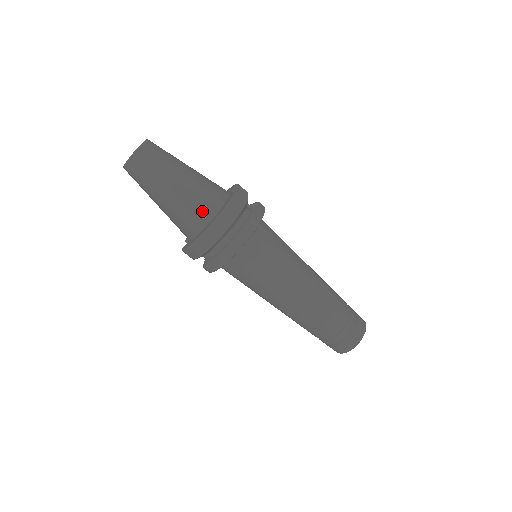
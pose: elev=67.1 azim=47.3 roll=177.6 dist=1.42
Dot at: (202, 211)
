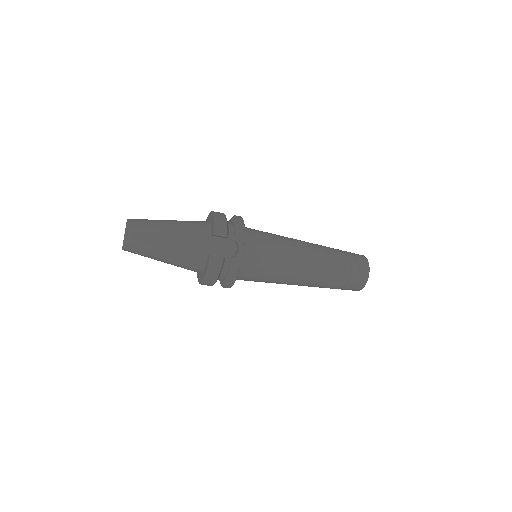
Dot at: (192, 270)
